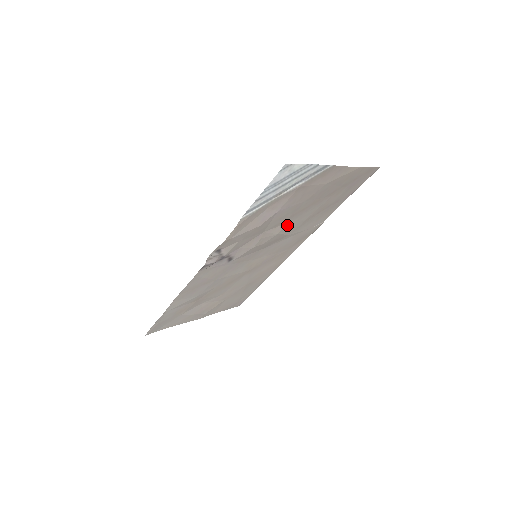
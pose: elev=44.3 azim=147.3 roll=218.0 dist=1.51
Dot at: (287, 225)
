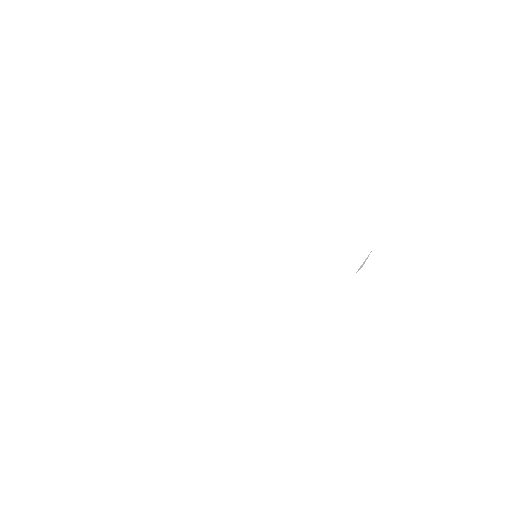
Dot at: occluded
